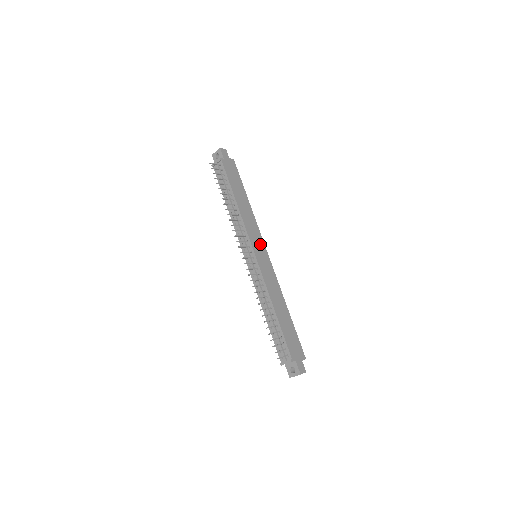
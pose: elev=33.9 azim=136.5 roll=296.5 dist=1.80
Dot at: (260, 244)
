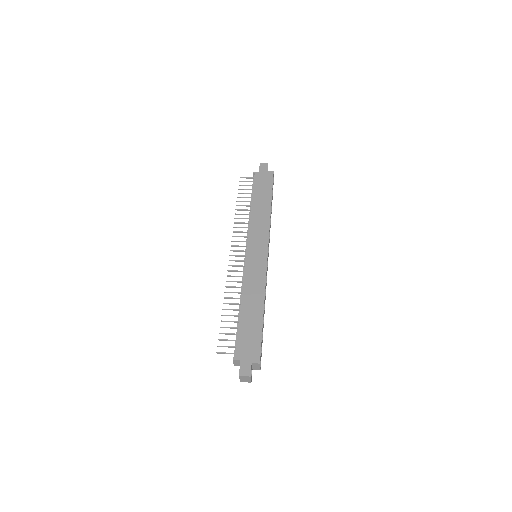
Dot at: (261, 244)
